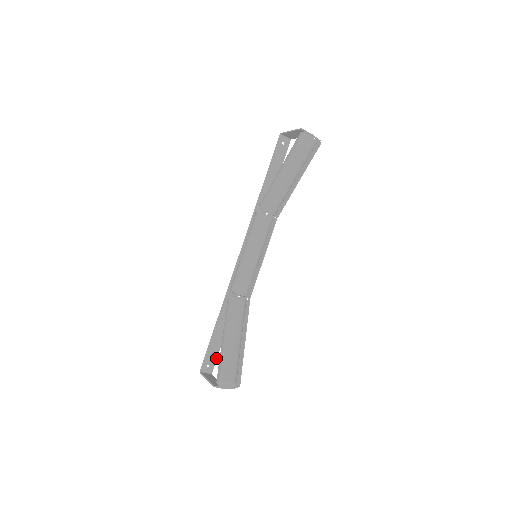
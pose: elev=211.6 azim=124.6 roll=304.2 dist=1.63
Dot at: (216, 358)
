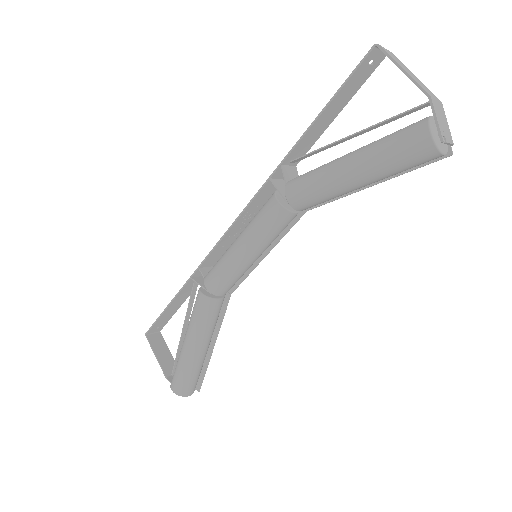
Dot at: (168, 320)
